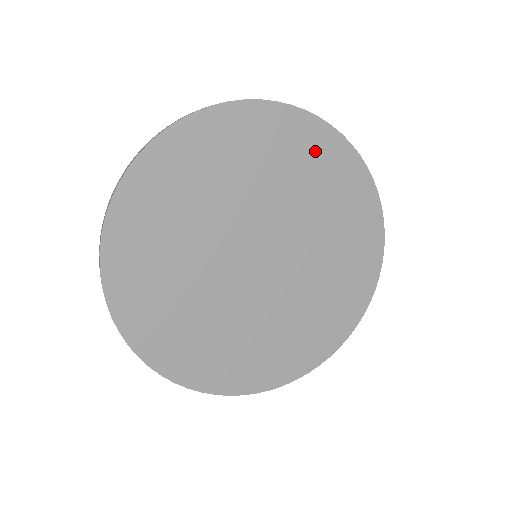
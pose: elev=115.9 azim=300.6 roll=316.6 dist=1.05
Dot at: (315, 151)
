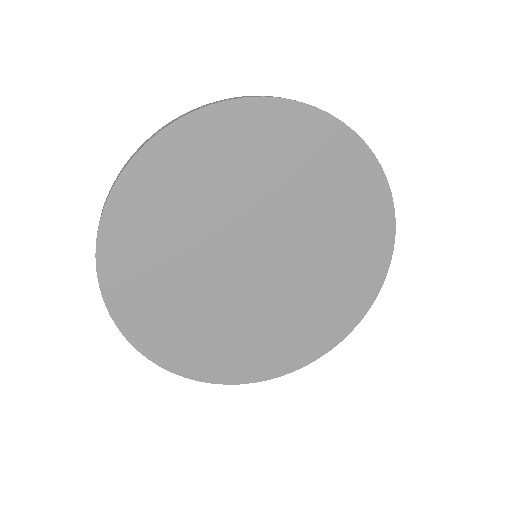
Dot at: (323, 150)
